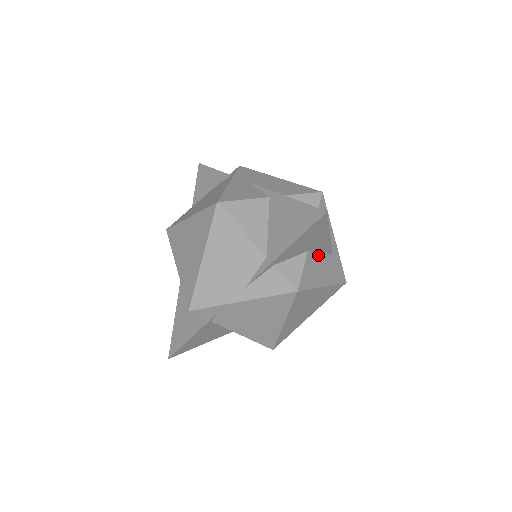
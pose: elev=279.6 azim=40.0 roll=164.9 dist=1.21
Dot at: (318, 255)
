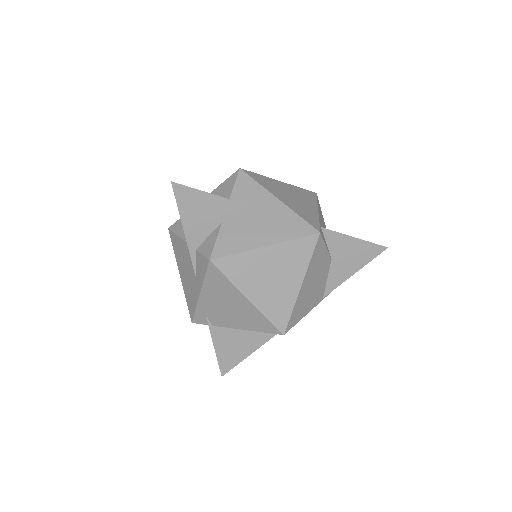
Dot at: (245, 221)
